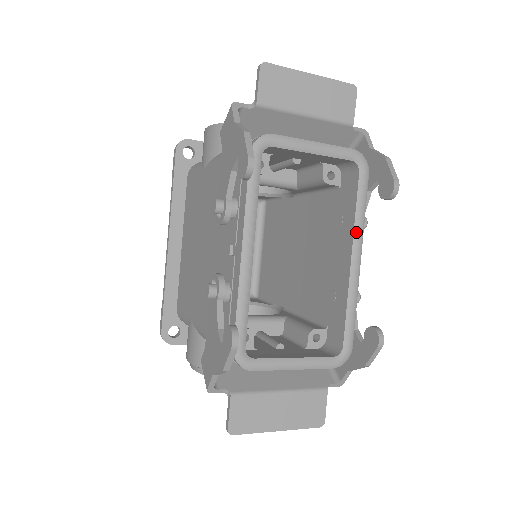
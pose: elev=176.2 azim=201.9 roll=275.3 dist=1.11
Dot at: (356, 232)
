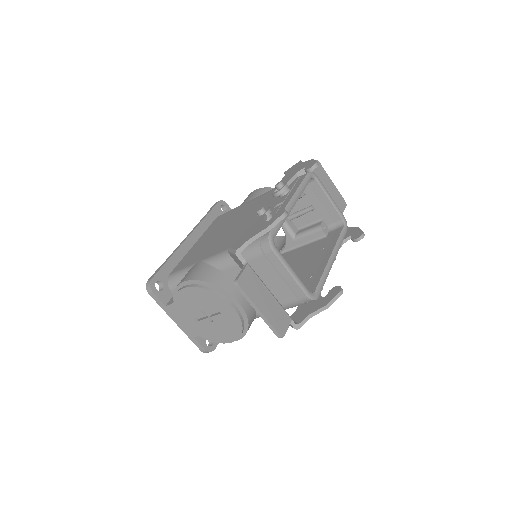
Dot at: (336, 247)
